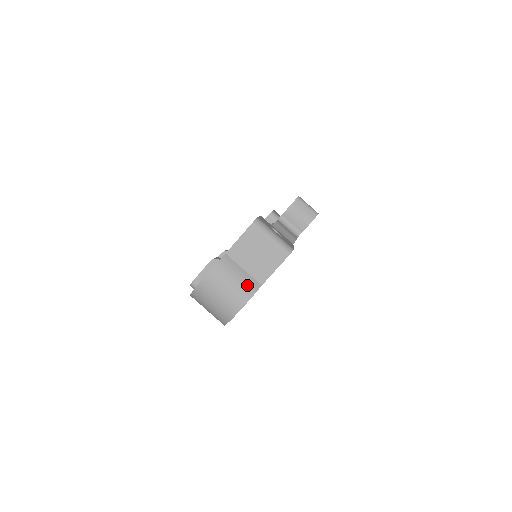
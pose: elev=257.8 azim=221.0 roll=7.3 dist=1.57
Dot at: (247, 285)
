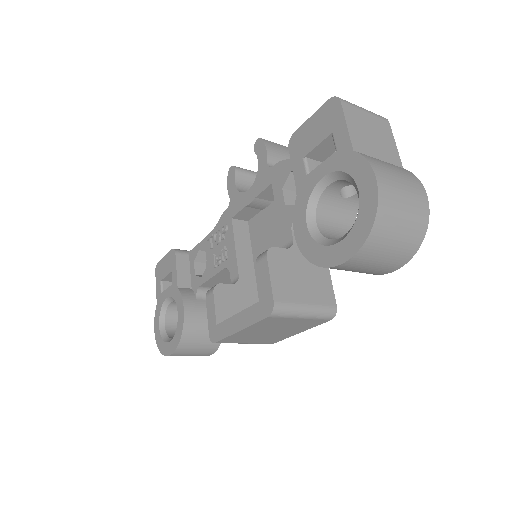
Dot at: (402, 170)
